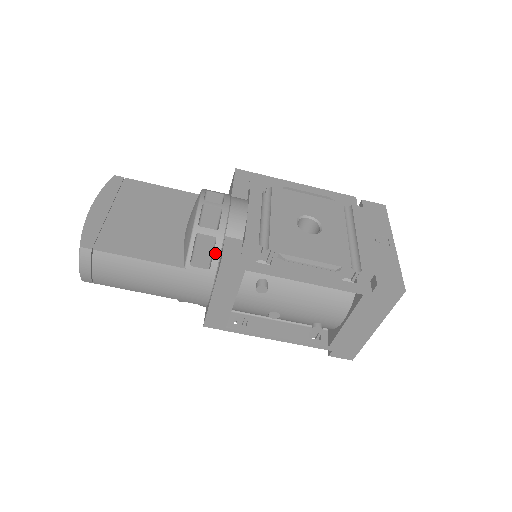
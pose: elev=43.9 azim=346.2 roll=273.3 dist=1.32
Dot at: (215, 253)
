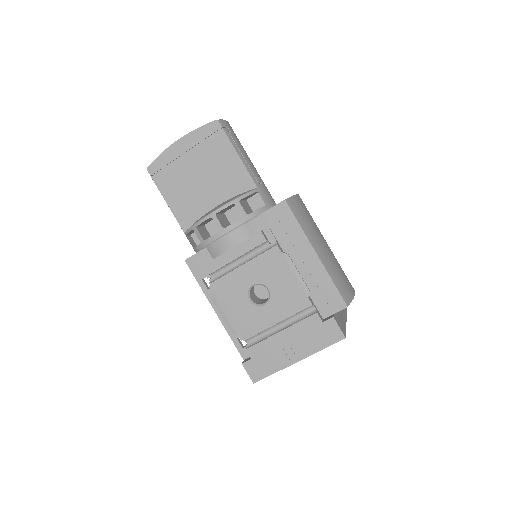
Dot at: (197, 248)
